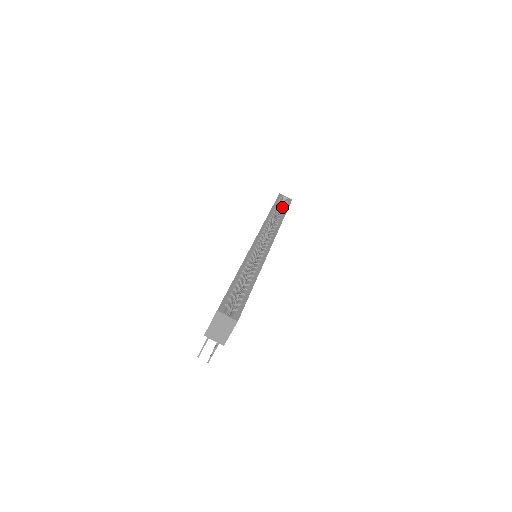
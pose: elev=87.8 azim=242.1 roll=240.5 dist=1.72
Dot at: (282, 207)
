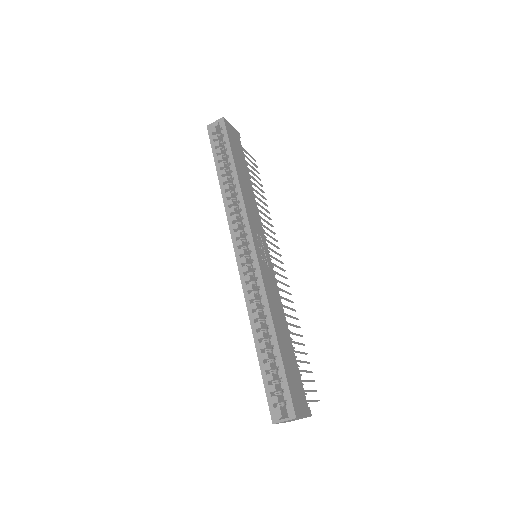
Dot at: occluded
